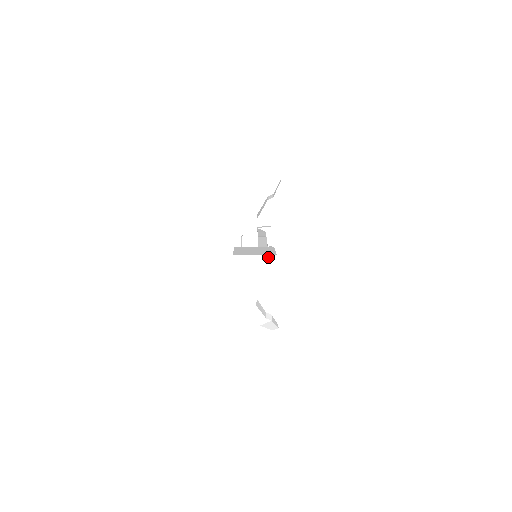
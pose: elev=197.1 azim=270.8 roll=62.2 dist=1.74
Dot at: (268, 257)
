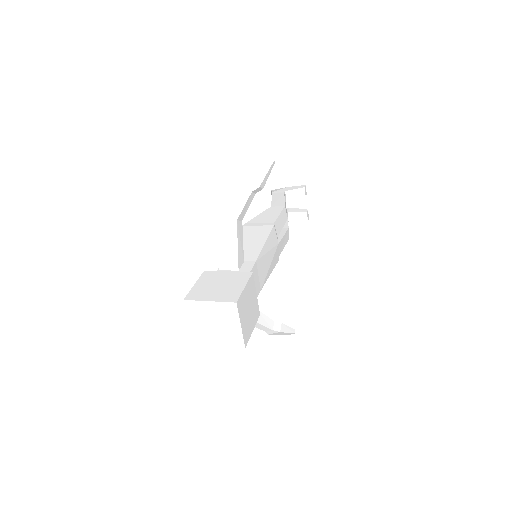
Dot at: (226, 305)
